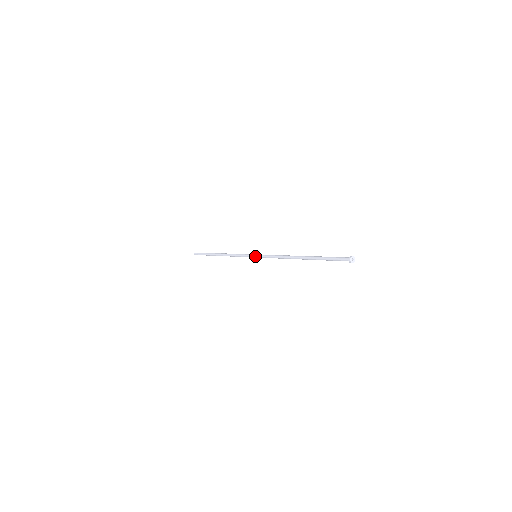
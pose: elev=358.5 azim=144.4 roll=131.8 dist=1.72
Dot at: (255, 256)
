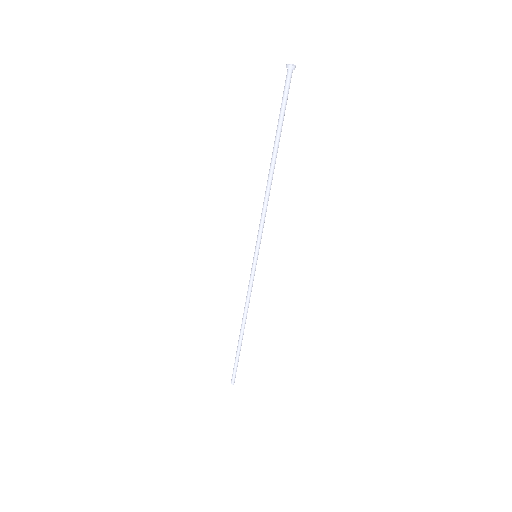
Dot at: (254, 254)
